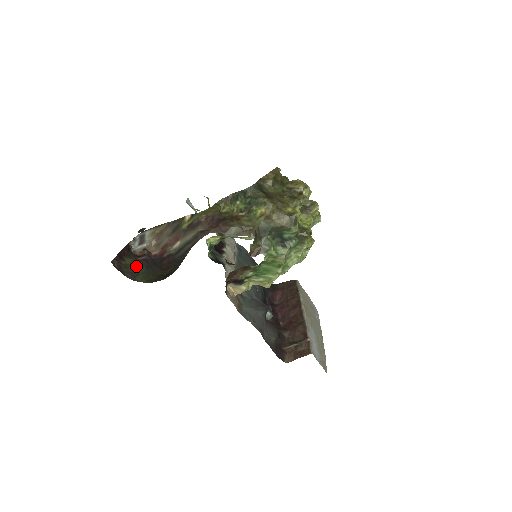
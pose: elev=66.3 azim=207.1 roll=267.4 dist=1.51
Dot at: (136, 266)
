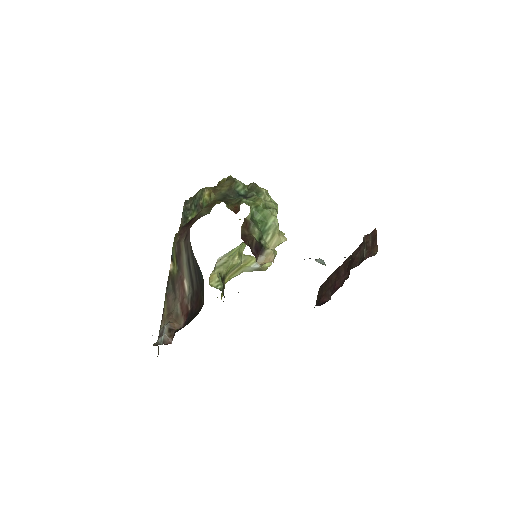
Dot at: occluded
